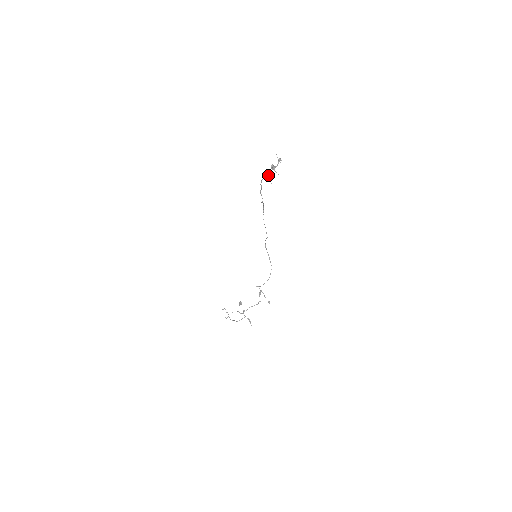
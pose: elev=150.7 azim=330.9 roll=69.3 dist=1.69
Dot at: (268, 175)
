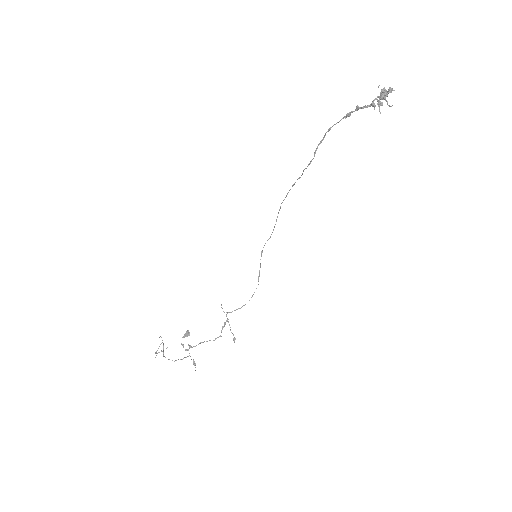
Dot at: (379, 98)
